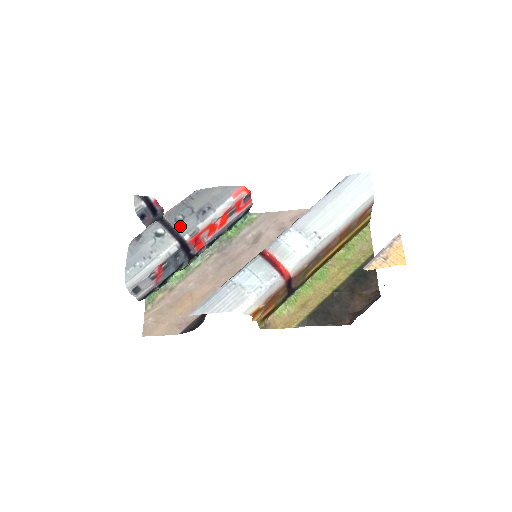
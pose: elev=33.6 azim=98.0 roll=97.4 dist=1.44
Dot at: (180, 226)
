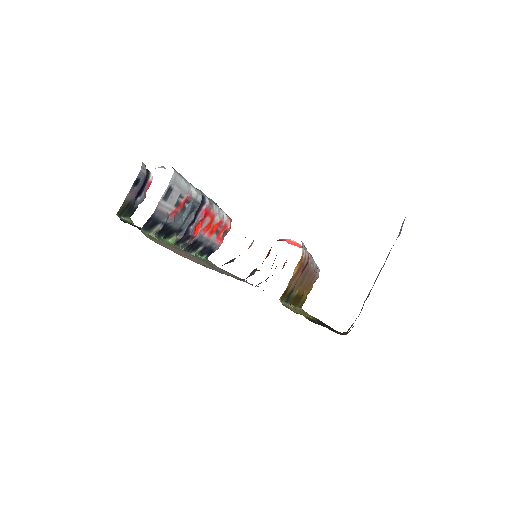
Dot at: occluded
